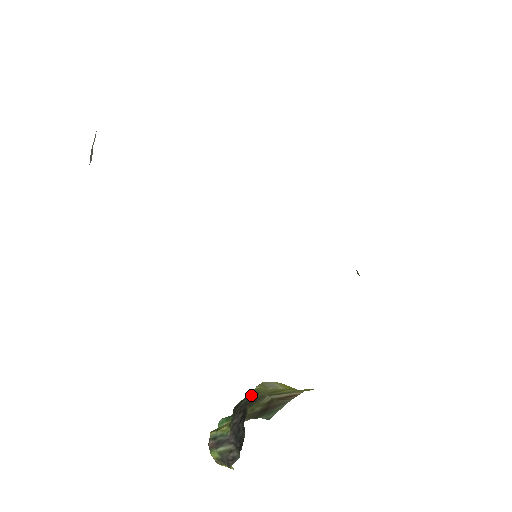
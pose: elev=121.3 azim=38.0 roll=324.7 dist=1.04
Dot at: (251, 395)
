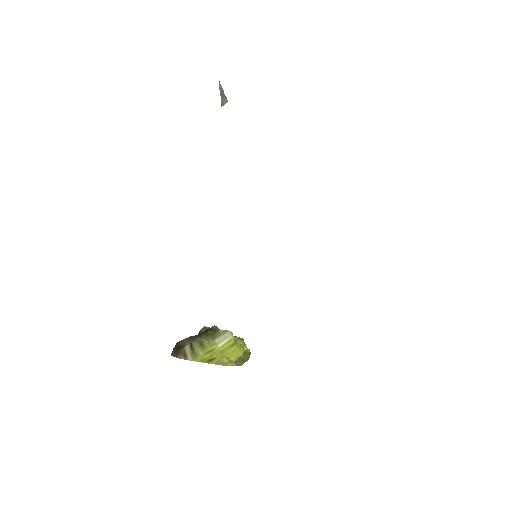
Dot at: (212, 332)
